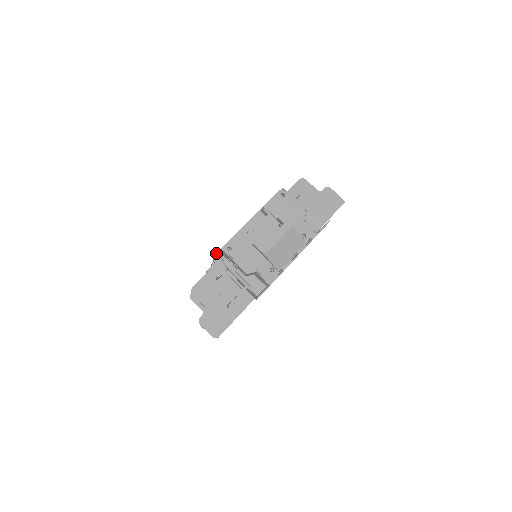
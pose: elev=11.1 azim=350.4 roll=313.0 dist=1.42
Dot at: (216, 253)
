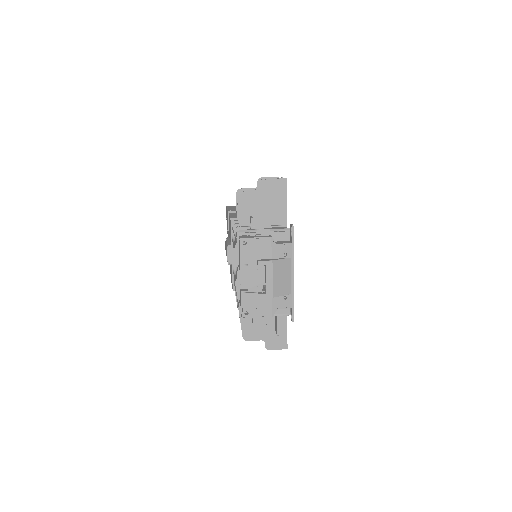
Dot at: (239, 316)
